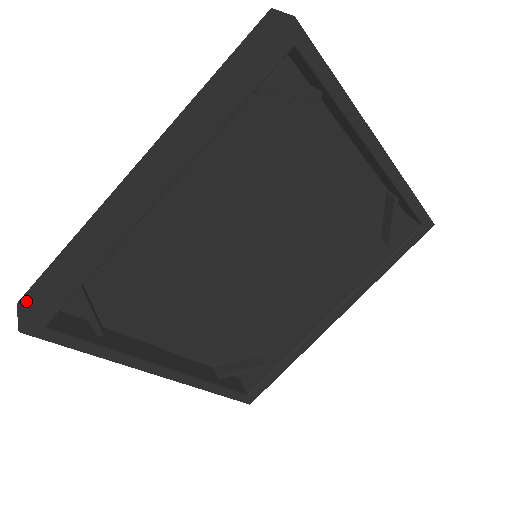
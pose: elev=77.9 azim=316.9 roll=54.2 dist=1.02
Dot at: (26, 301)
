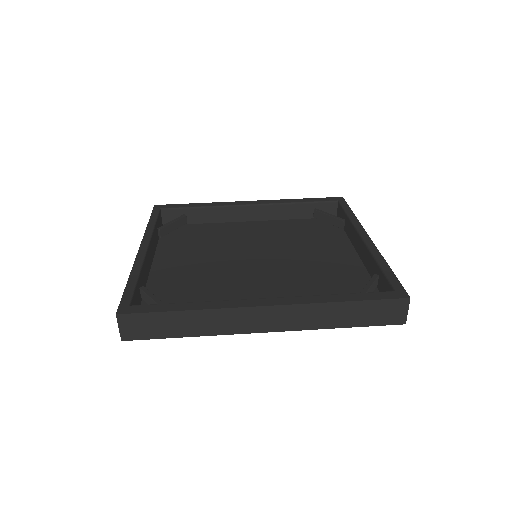
Dot at: occluded
